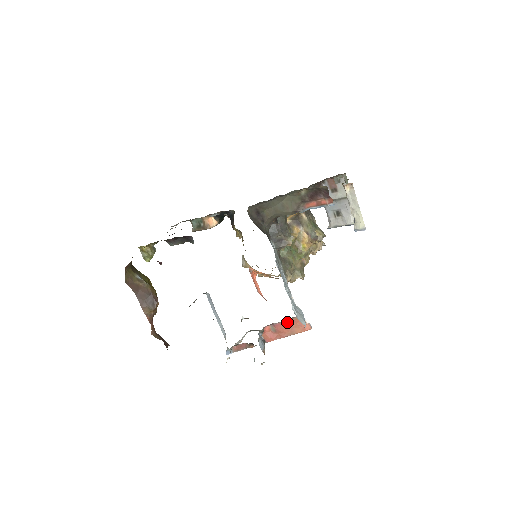
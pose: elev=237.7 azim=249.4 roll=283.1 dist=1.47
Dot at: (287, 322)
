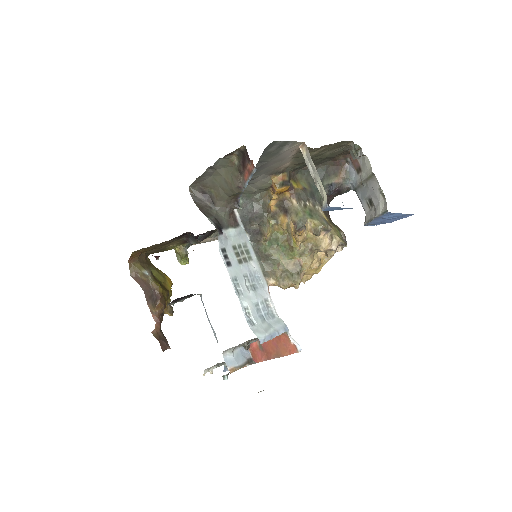
Dot at: (272, 339)
